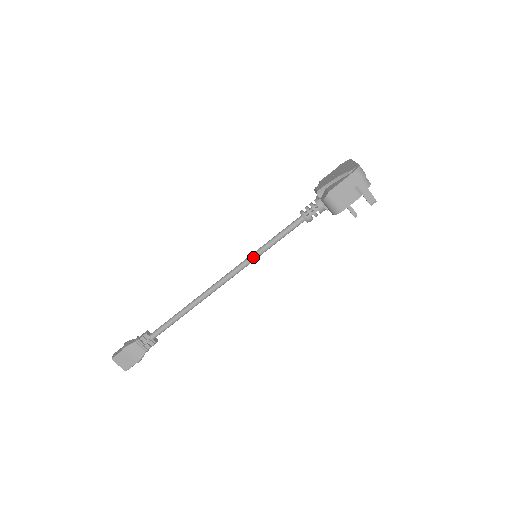
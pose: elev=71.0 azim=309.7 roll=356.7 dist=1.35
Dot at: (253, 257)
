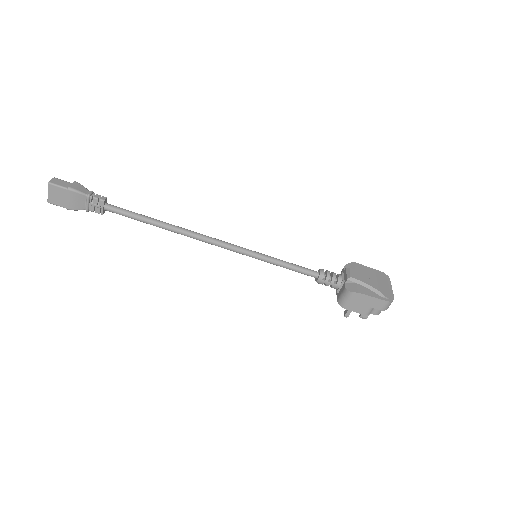
Dot at: (254, 255)
